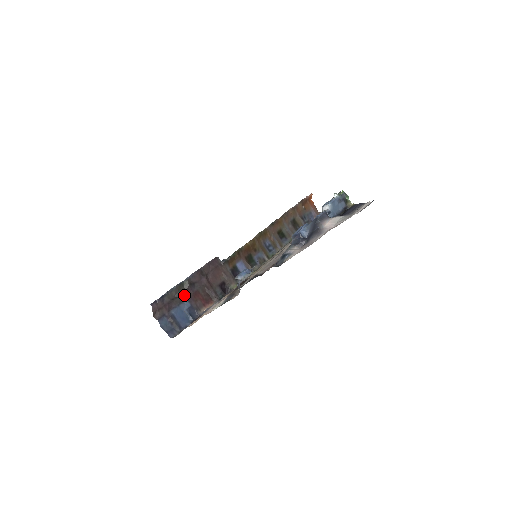
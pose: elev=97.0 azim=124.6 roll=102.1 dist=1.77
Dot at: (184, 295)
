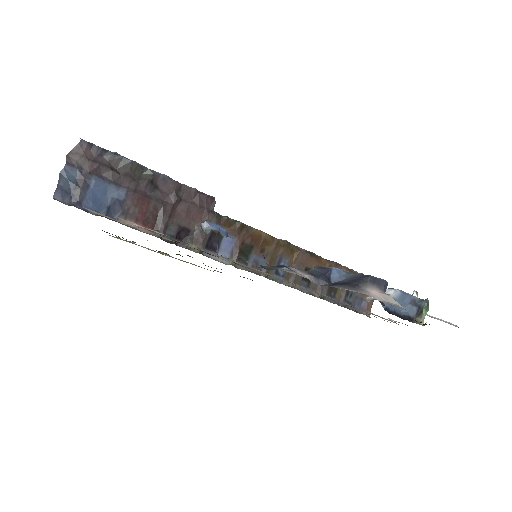
Dot at: (130, 182)
